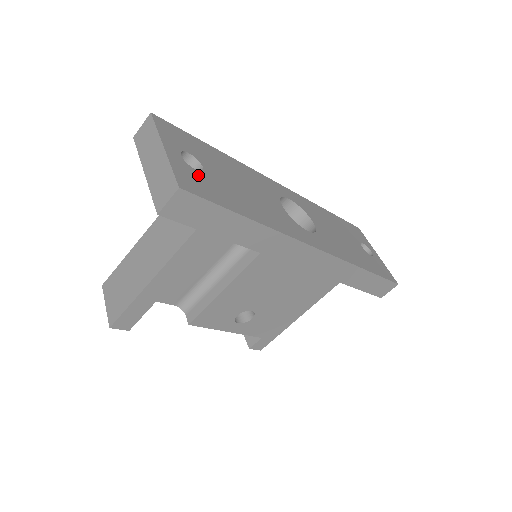
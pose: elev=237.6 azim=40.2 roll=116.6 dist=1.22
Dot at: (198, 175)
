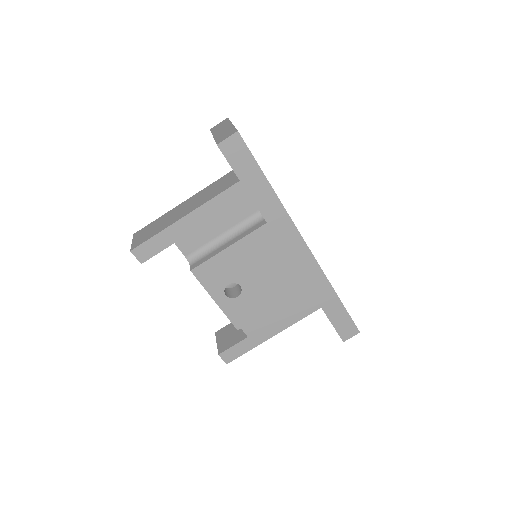
Dot at: occluded
